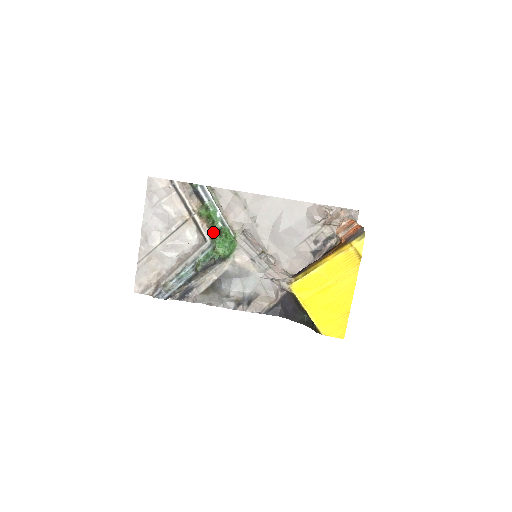
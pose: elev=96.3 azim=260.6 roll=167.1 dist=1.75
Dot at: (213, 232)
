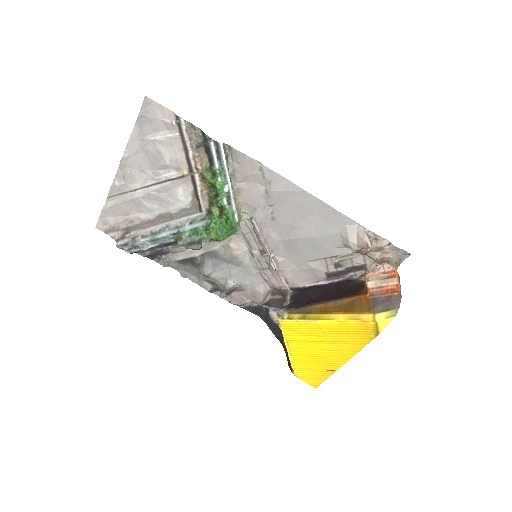
Dot at: (213, 205)
